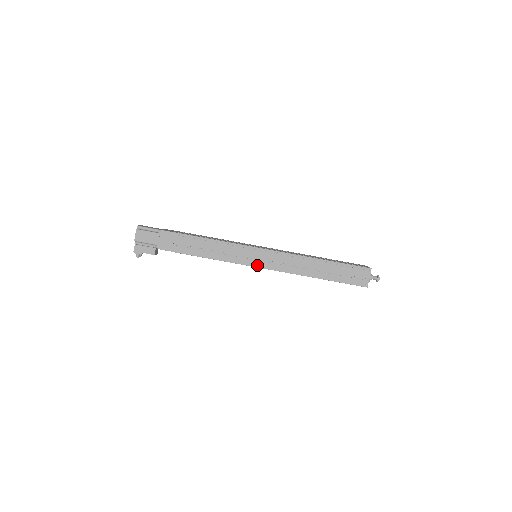
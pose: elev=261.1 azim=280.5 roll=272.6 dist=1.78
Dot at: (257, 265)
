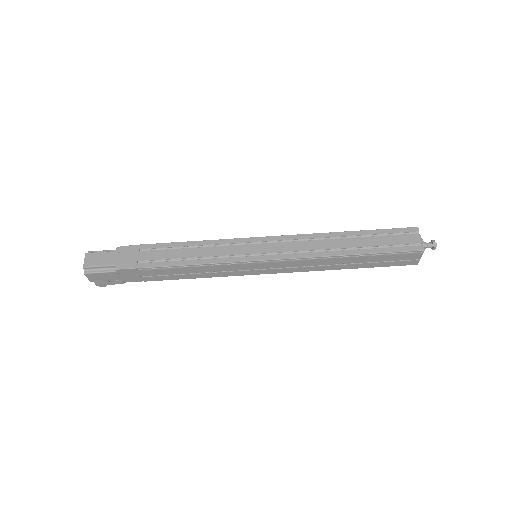
Dot at: (260, 273)
